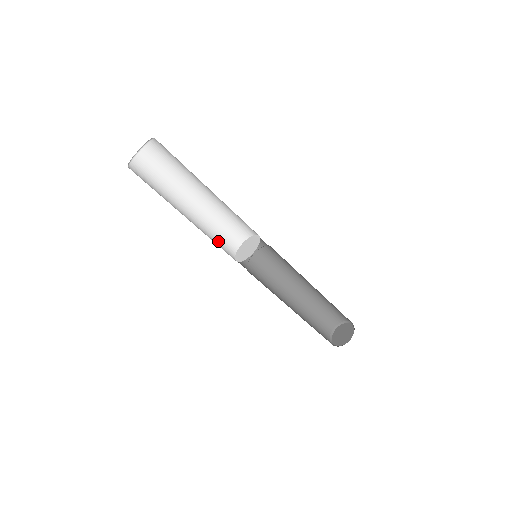
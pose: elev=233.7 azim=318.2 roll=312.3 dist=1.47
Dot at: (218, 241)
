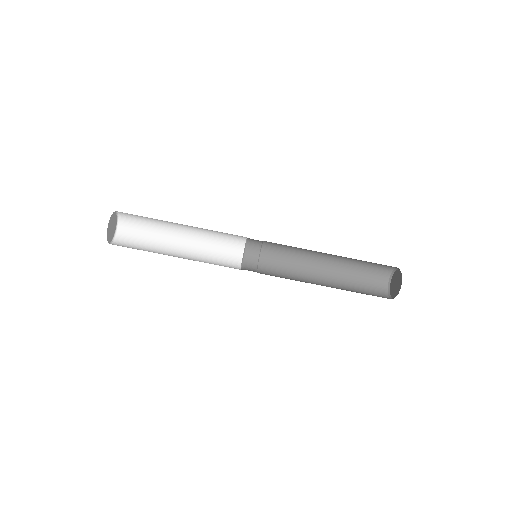
Dot at: (218, 262)
